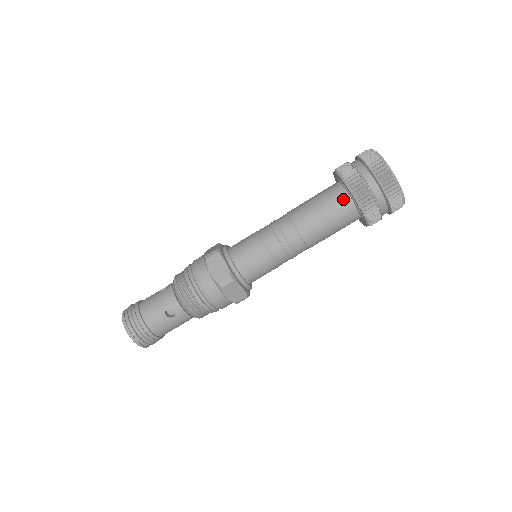
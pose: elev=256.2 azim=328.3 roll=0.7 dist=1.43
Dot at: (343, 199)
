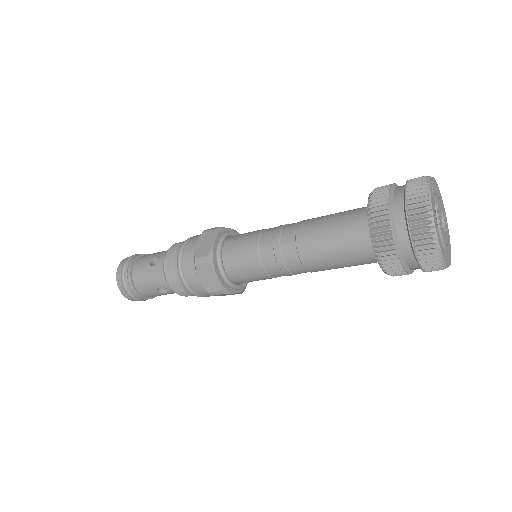
Dot at: (367, 251)
